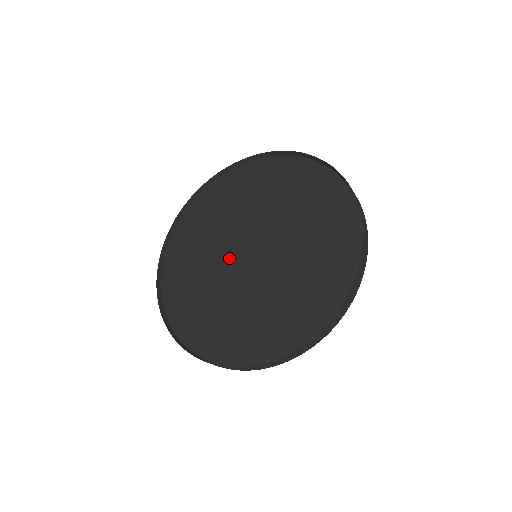
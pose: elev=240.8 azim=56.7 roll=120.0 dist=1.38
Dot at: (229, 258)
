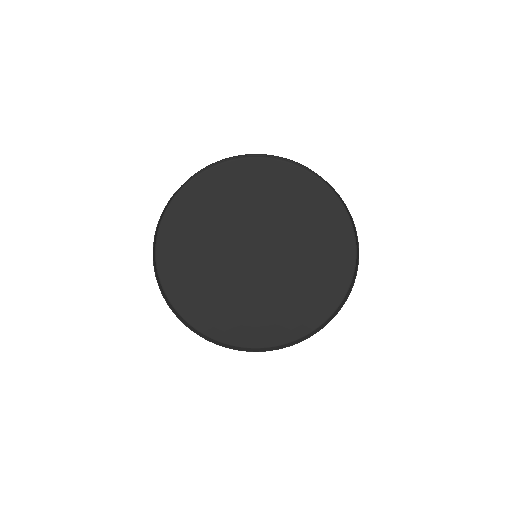
Dot at: (236, 256)
